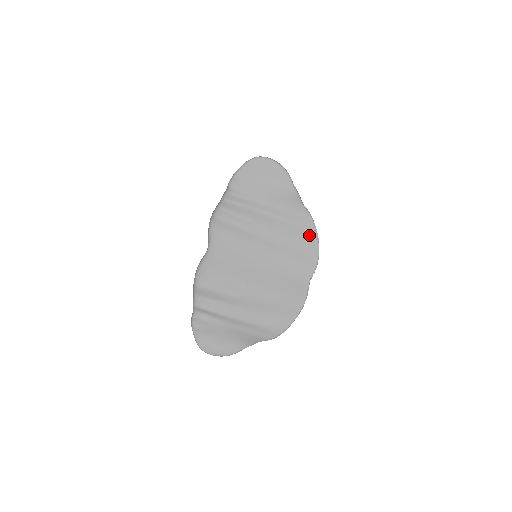
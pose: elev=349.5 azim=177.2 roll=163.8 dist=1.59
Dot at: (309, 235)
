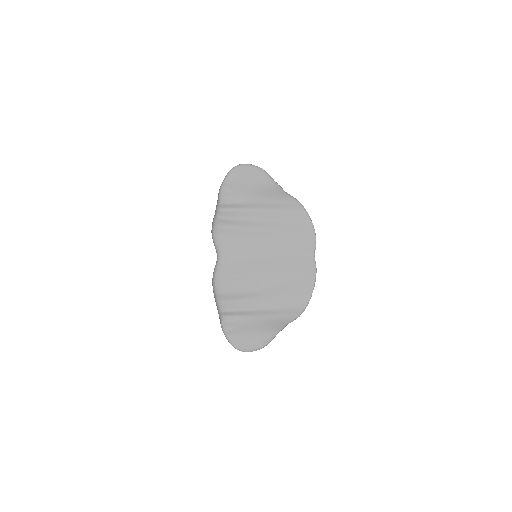
Dot at: (301, 216)
